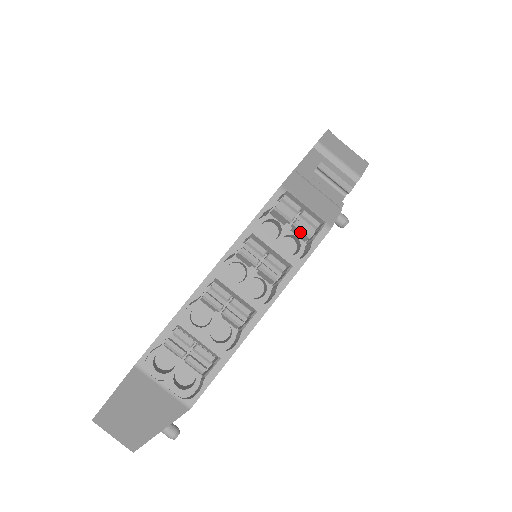
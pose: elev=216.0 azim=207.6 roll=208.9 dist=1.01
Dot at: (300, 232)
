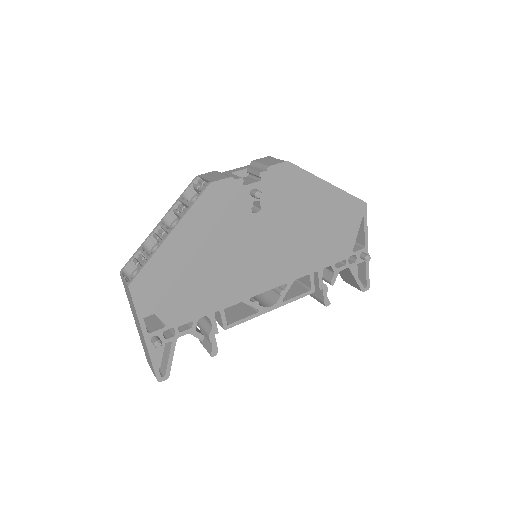
Dot at: occluded
